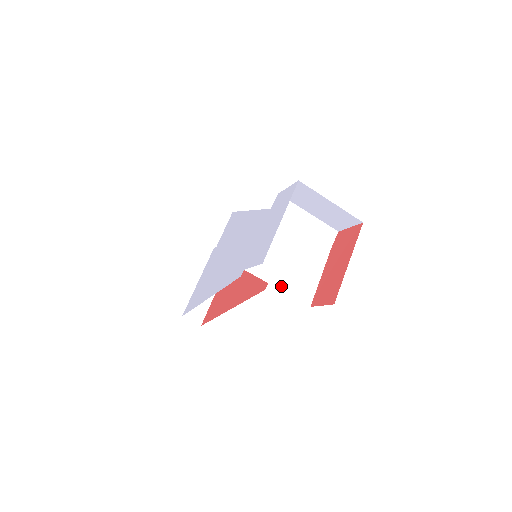
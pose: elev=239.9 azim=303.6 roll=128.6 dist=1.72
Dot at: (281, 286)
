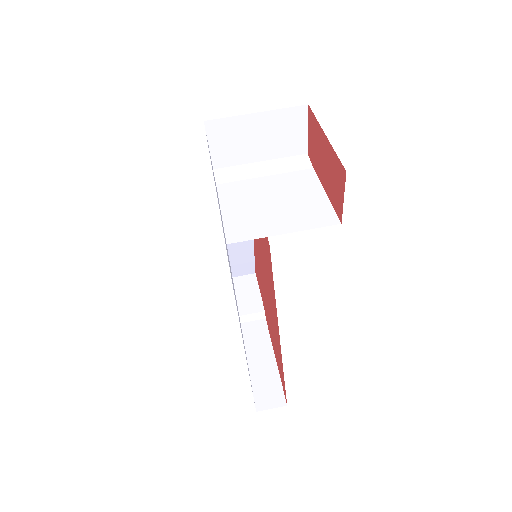
Dot at: (286, 230)
